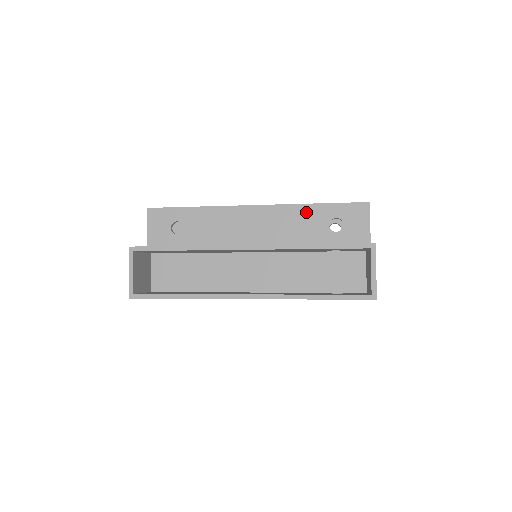
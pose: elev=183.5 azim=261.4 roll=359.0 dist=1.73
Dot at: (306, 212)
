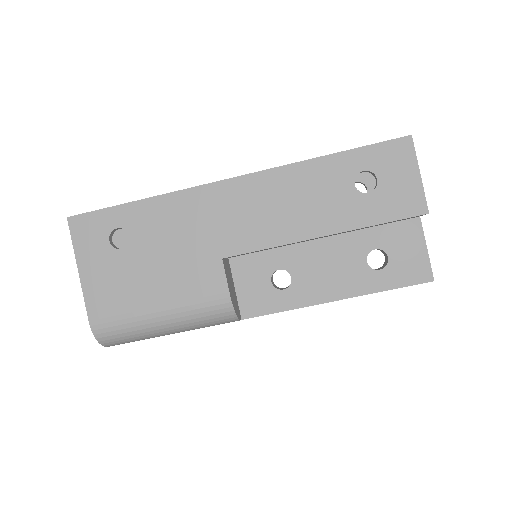
Dot at: occluded
